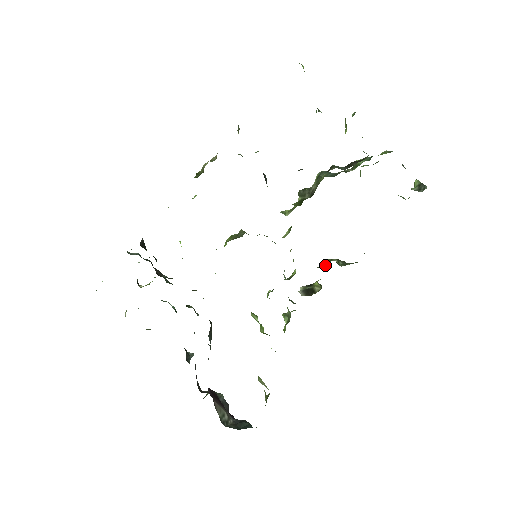
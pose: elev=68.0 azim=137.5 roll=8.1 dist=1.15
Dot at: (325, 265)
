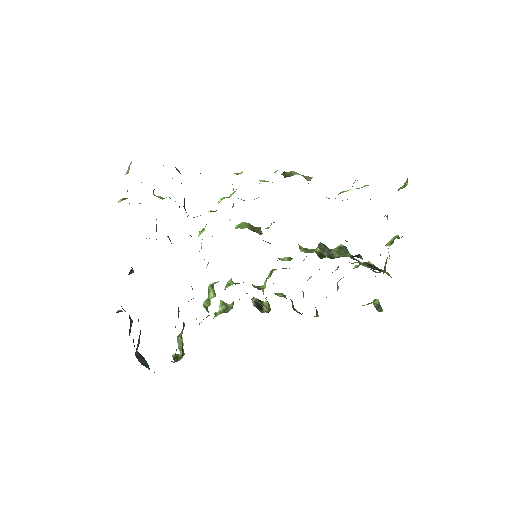
Dot at: (279, 296)
